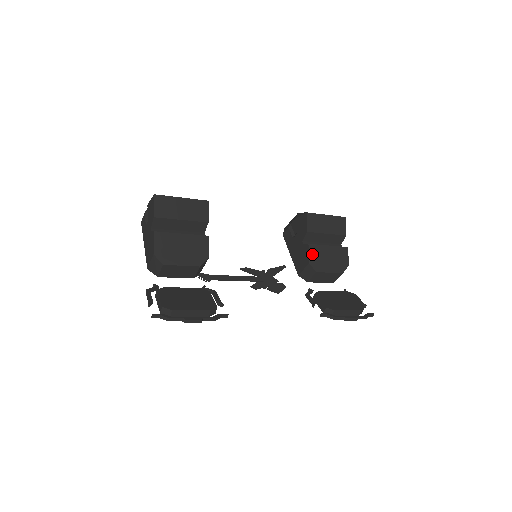
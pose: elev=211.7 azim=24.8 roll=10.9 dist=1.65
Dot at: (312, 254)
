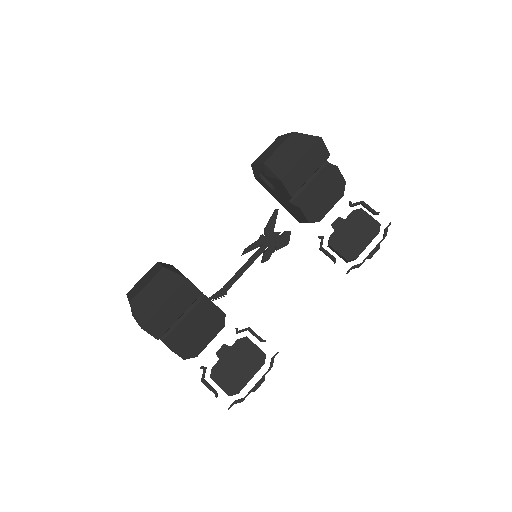
Dot at: (307, 212)
